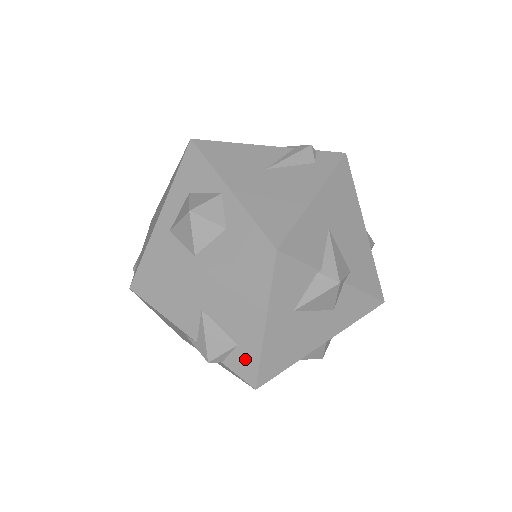
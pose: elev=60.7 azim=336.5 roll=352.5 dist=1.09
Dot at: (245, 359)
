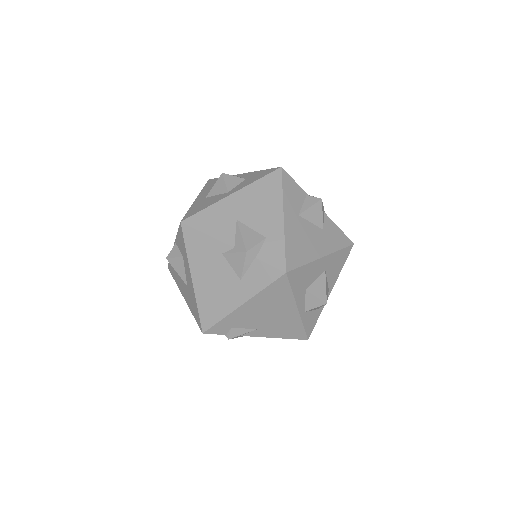
Dot at: (273, 248)
